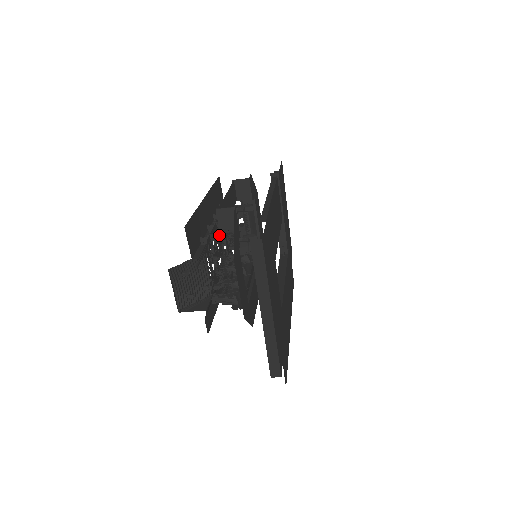
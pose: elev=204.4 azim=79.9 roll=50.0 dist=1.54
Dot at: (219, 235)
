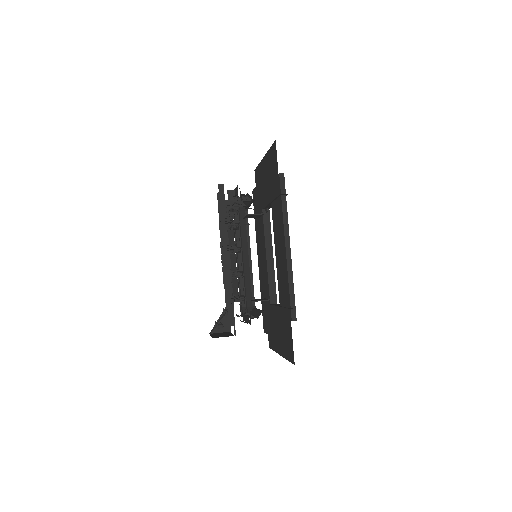
Dot at: occluded
